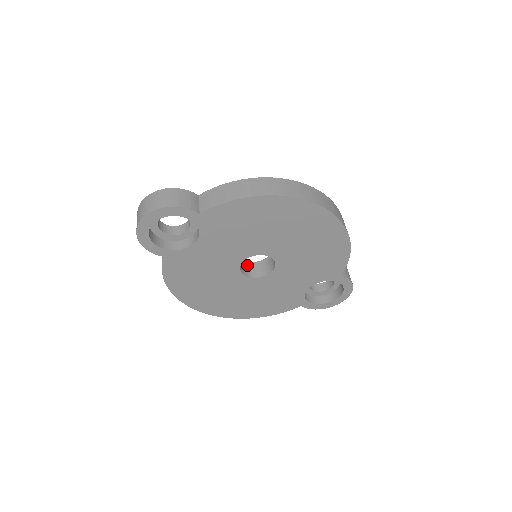
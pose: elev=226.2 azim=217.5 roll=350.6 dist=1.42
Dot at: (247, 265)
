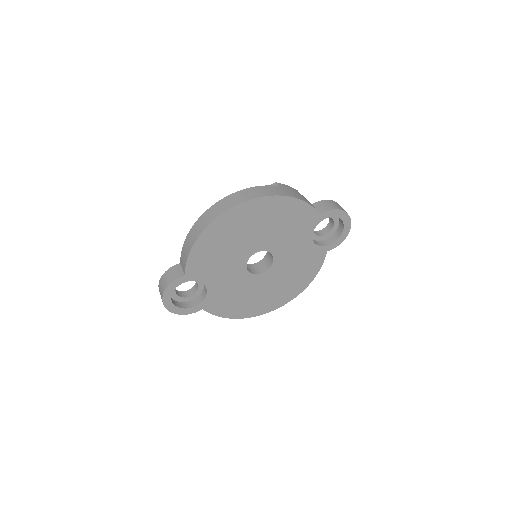
Dot at: (260, 264)
